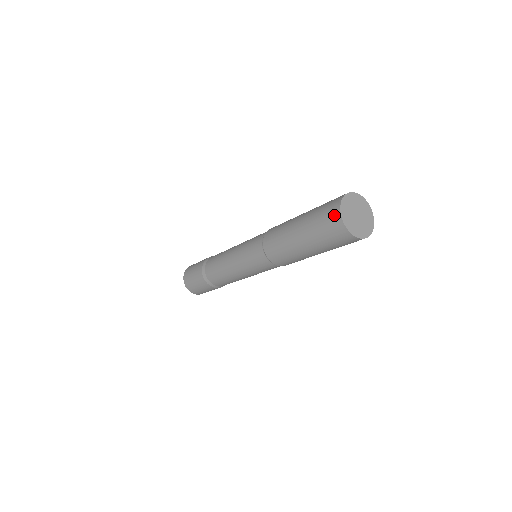
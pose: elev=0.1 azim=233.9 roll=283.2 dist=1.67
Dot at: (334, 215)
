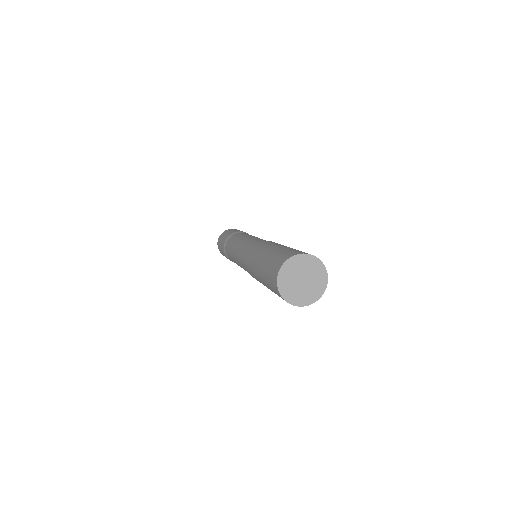
Dot at: (274, 276)
